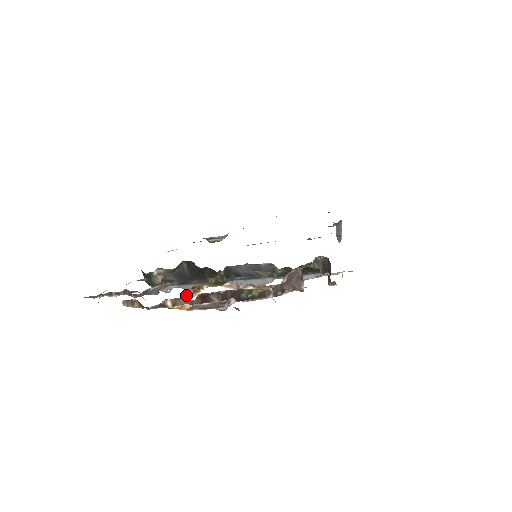
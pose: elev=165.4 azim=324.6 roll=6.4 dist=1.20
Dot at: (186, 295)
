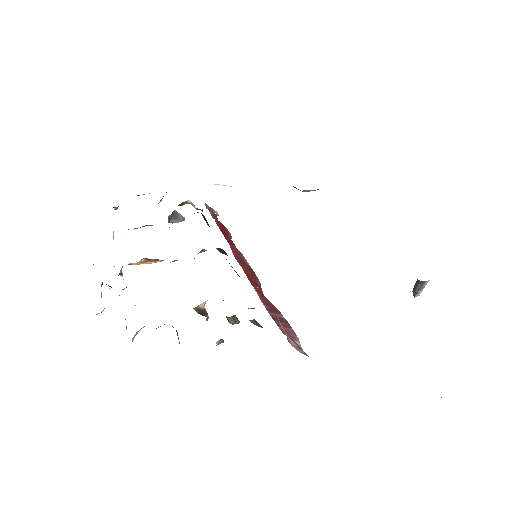
Dot at: occluded
